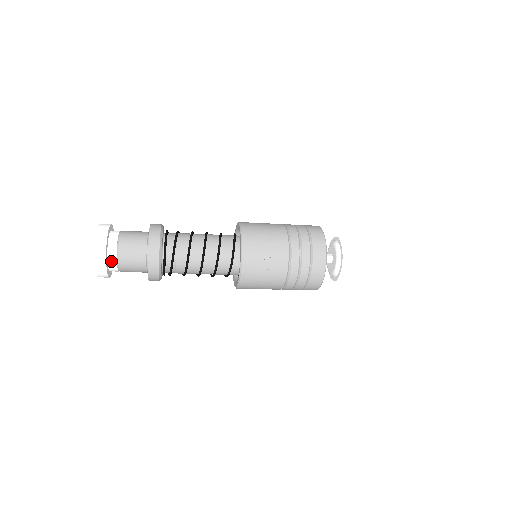
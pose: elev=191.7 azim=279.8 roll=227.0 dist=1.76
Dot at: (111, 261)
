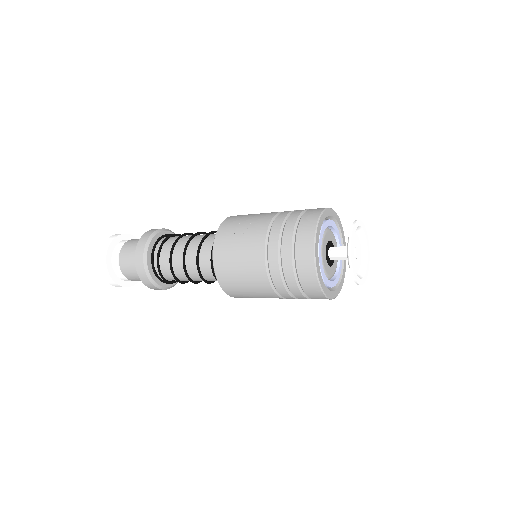
Dot at: (115, 253)
